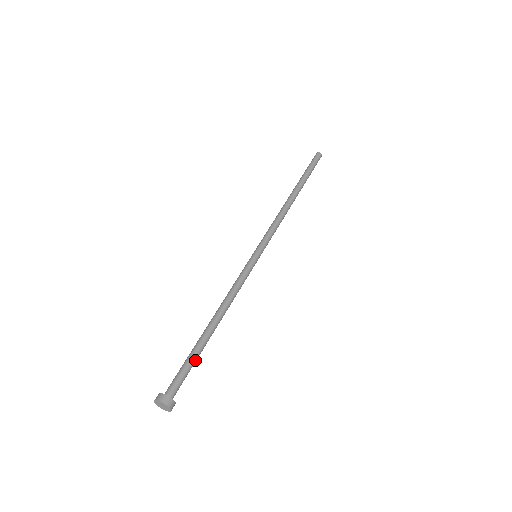
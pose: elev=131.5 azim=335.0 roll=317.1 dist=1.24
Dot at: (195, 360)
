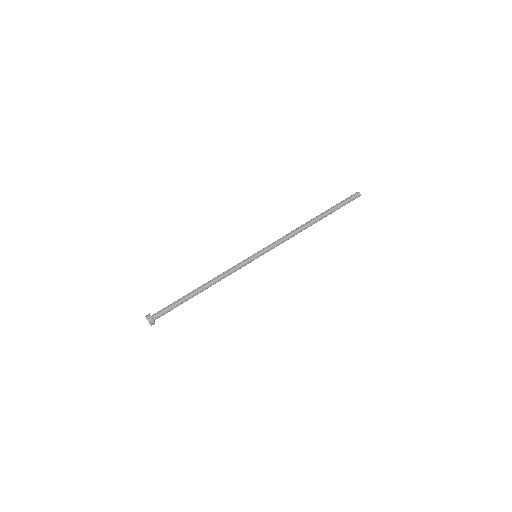
Dot at: occluded
